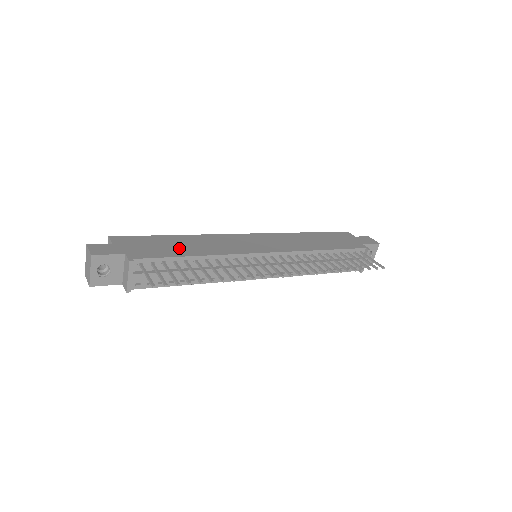
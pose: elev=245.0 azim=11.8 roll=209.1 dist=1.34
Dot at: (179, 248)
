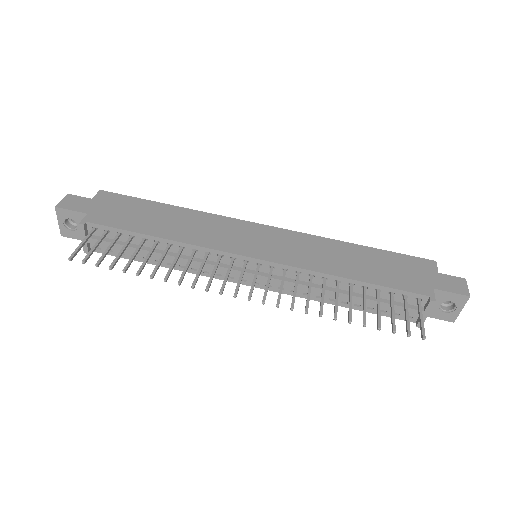
Dot at: (151, 222)
